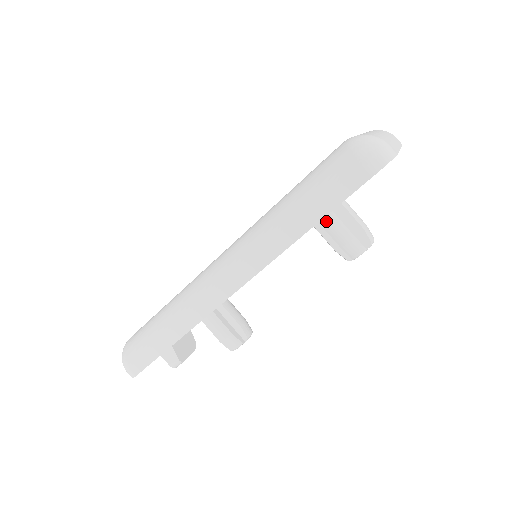
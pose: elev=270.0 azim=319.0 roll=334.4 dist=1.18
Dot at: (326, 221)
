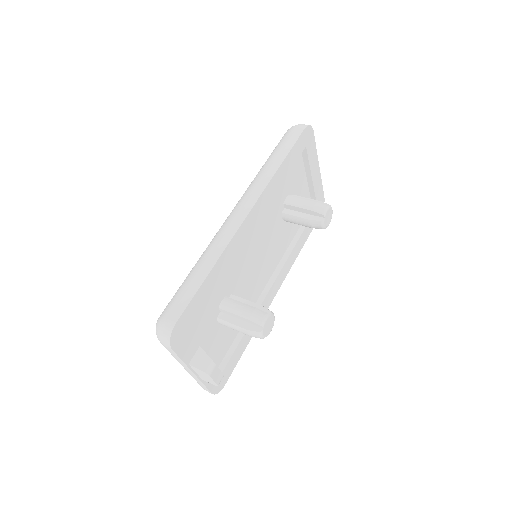
Dot at: (295, 201)
